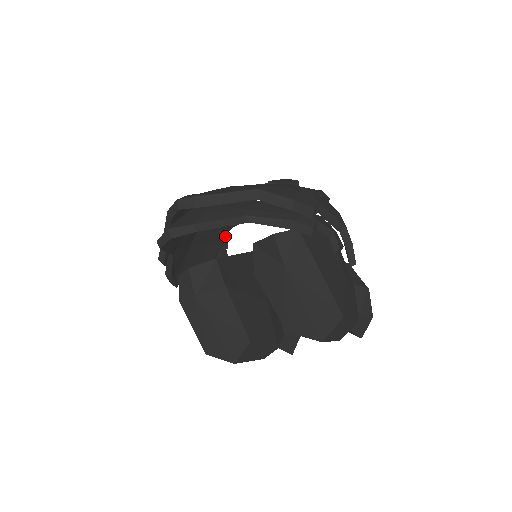
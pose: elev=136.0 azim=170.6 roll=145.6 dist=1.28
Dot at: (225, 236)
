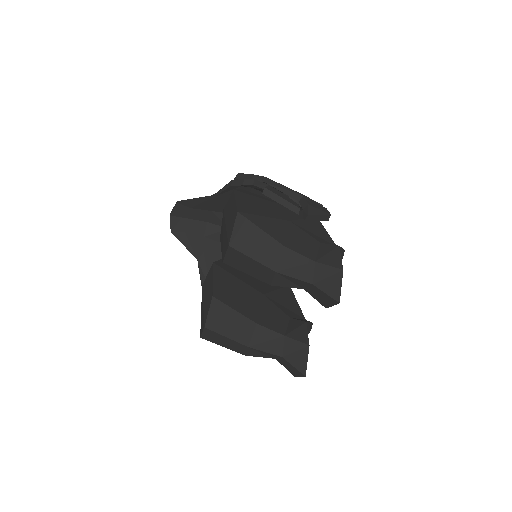
Dot at: occluded
